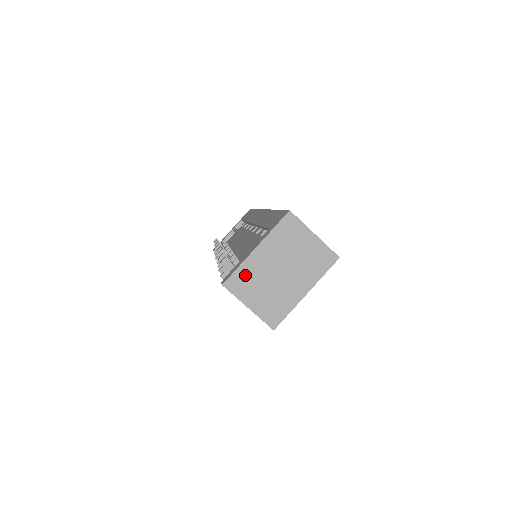
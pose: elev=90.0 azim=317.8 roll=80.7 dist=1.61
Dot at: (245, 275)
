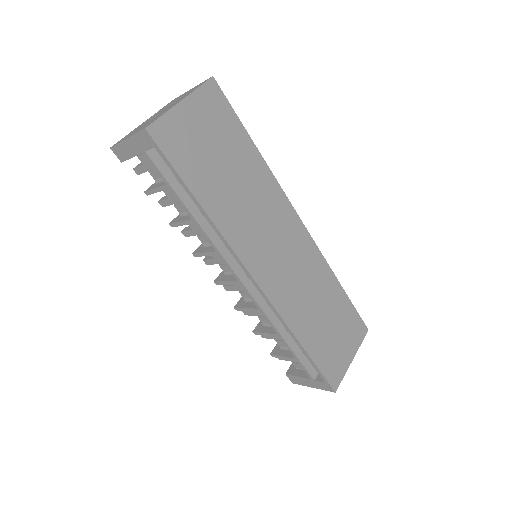
Dot at: occluded
